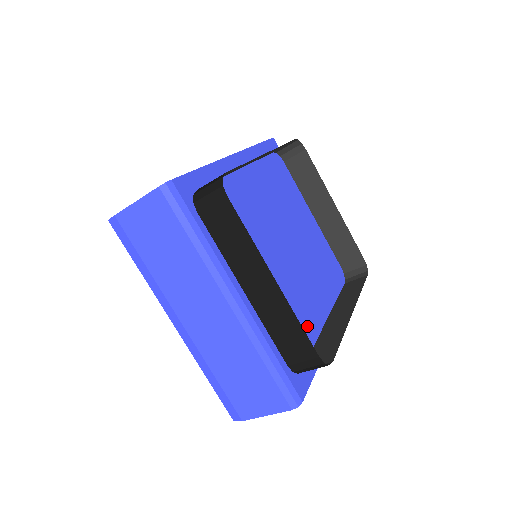
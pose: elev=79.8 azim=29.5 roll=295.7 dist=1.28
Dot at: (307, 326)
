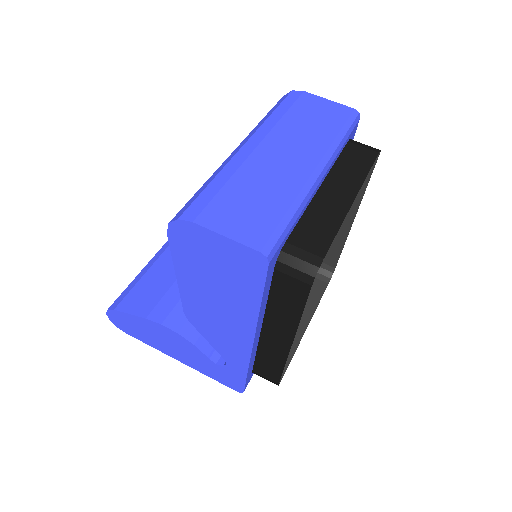
Dot at: occluded
